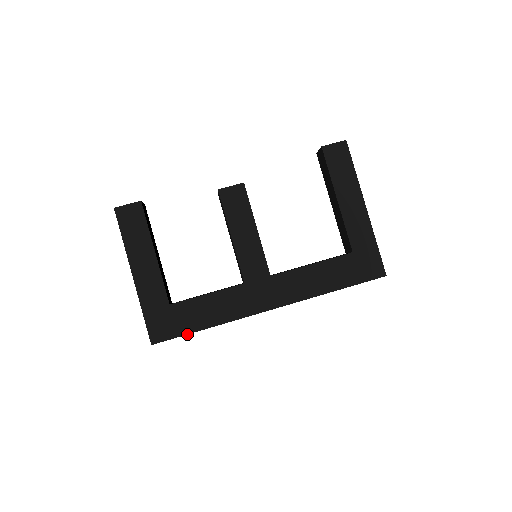
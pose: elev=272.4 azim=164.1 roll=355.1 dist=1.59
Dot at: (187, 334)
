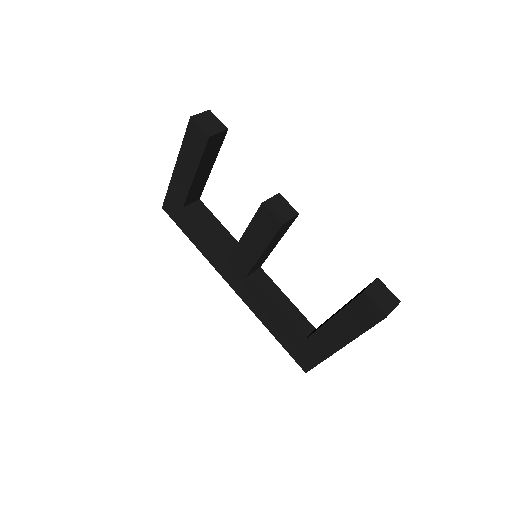
Dot at: occluded
